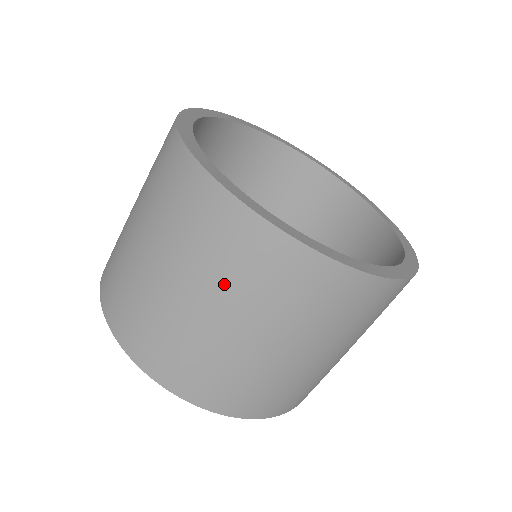
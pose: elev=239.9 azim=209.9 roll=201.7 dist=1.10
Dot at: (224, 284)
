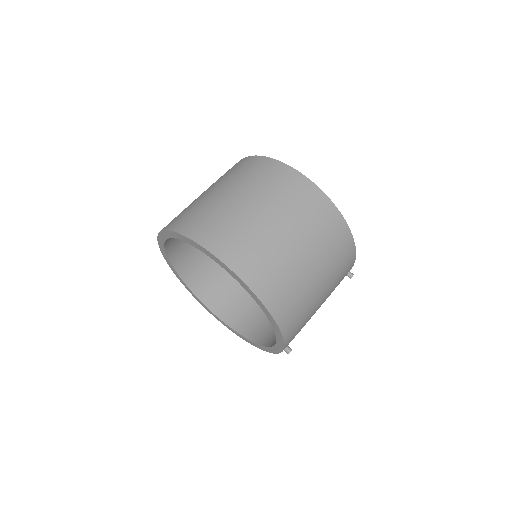
Dot at: occluded
